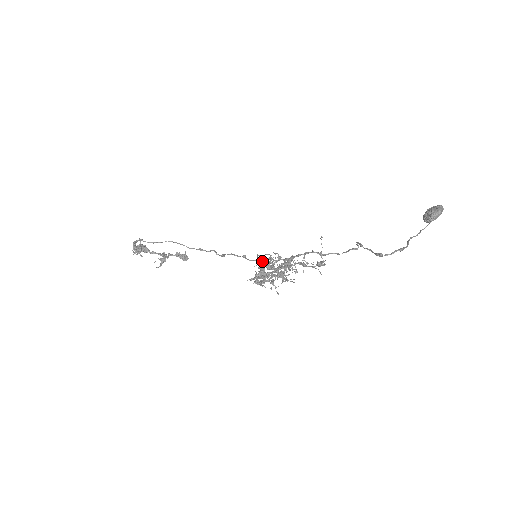
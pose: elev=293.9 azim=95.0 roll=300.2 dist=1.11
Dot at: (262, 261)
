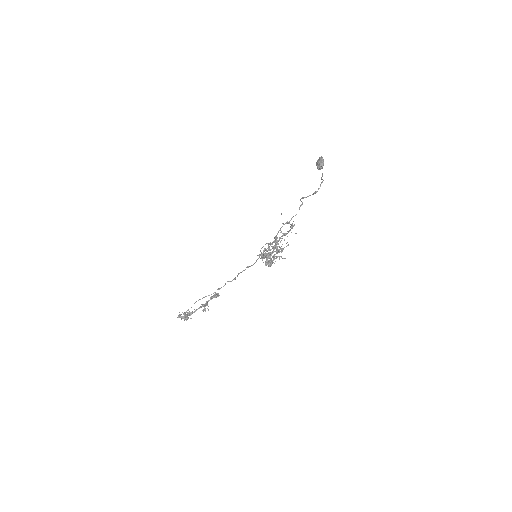
Dot at: (262, 254)
